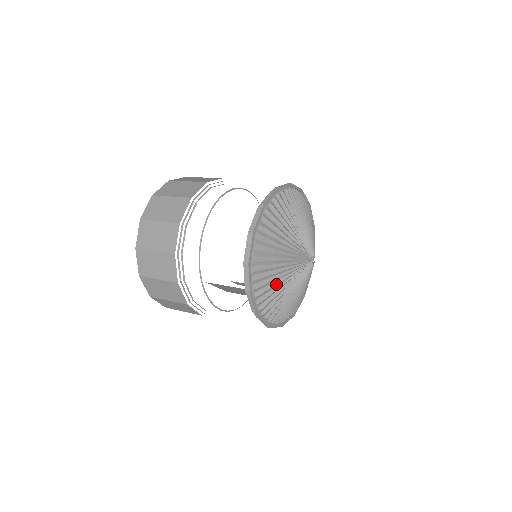
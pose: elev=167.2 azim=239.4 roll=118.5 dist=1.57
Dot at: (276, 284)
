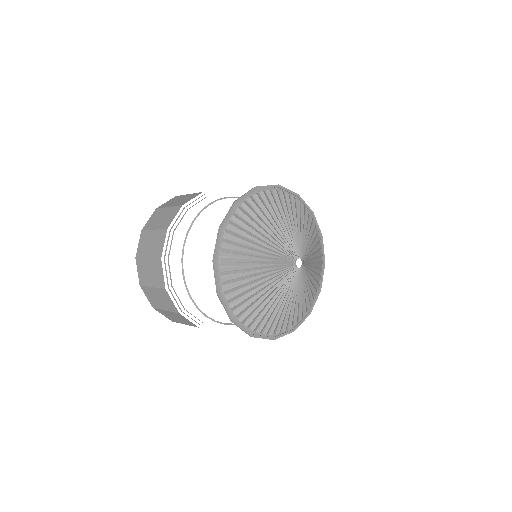
Dot at: (273, 310)
